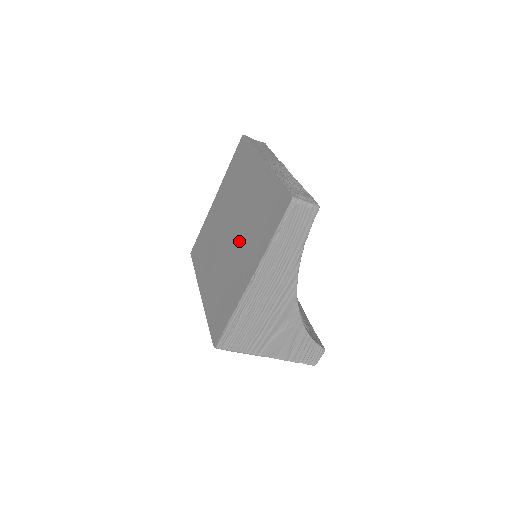
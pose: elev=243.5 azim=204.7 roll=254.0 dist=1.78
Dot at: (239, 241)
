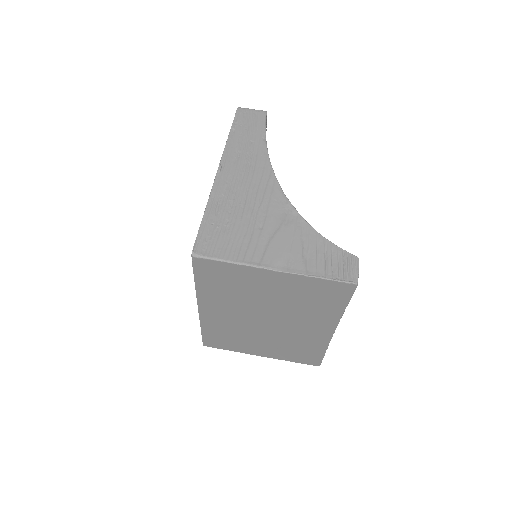
Dot at: occluded
